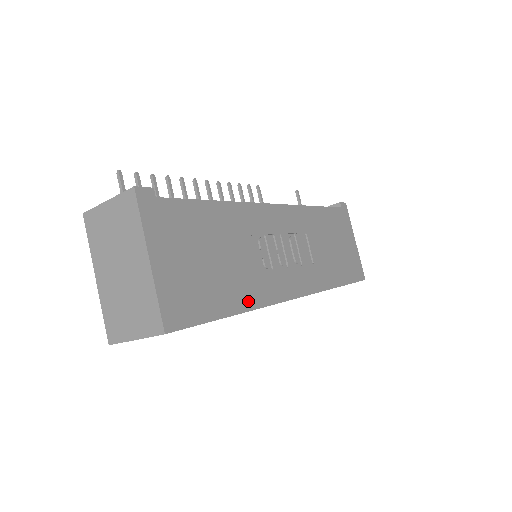
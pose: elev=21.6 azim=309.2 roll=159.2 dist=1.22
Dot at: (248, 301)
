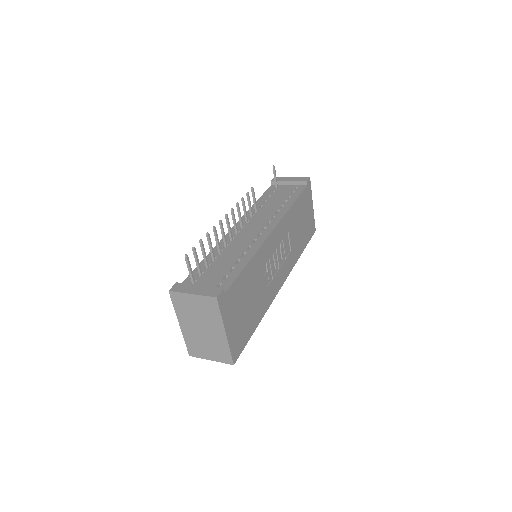
Dot at: (263, 312)
